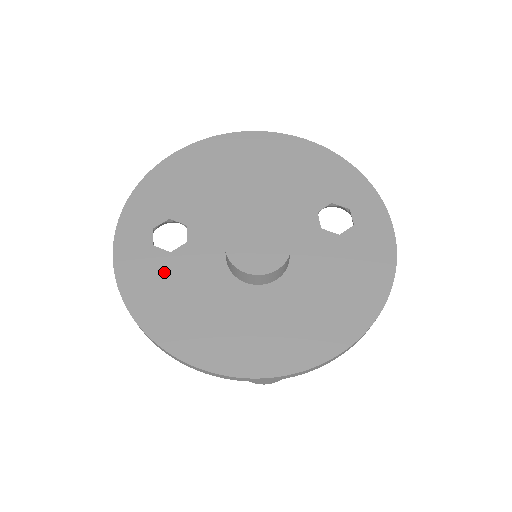
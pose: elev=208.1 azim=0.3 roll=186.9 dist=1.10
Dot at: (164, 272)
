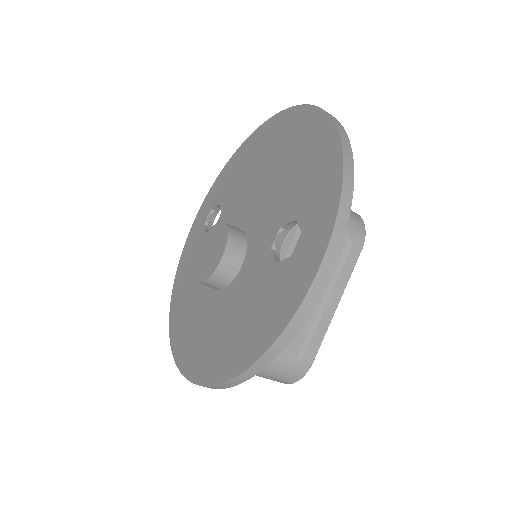
Dot at: (196, 250)
